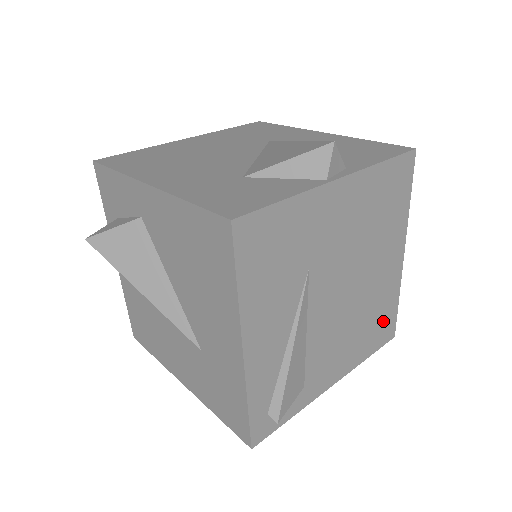
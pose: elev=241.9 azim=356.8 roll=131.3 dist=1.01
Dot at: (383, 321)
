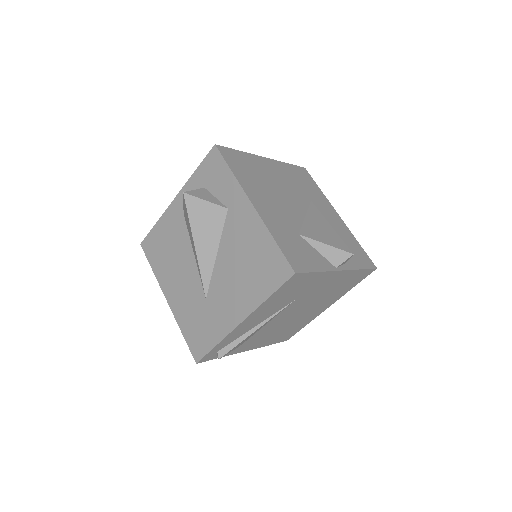
Dot at: (291, 332)
